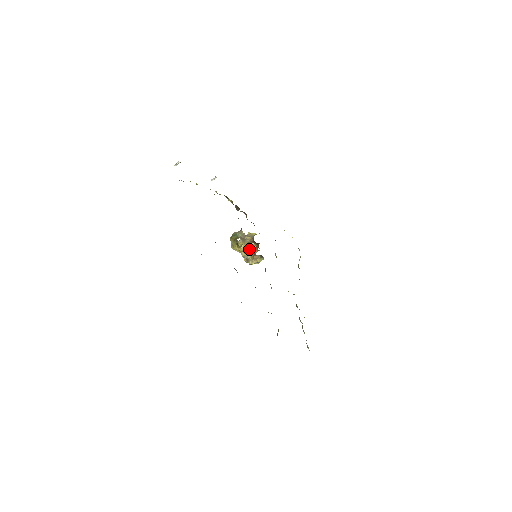
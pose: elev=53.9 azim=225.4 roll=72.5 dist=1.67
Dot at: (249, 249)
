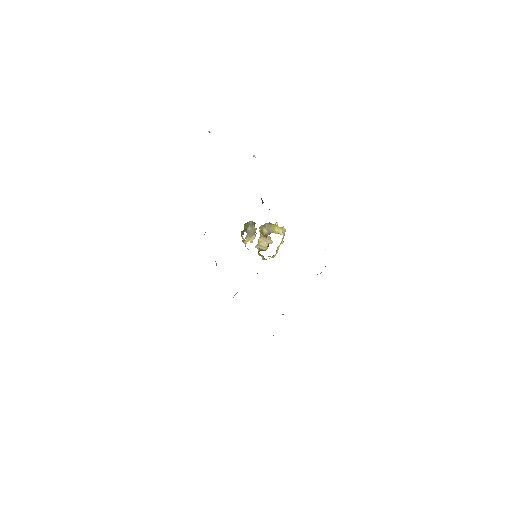
Dot at: (265, 240)
